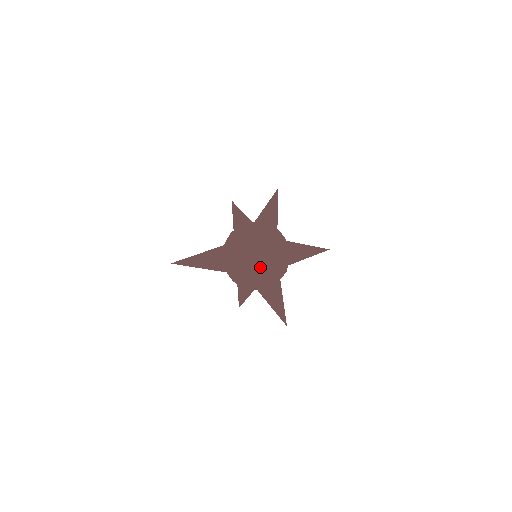
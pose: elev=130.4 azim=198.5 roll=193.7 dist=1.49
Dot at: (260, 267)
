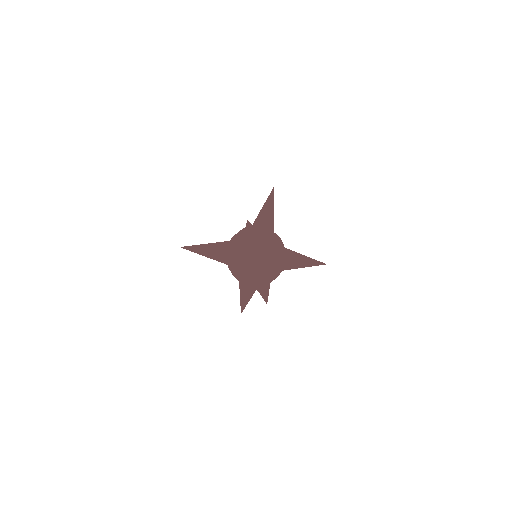
Dot at: (254, 257)
